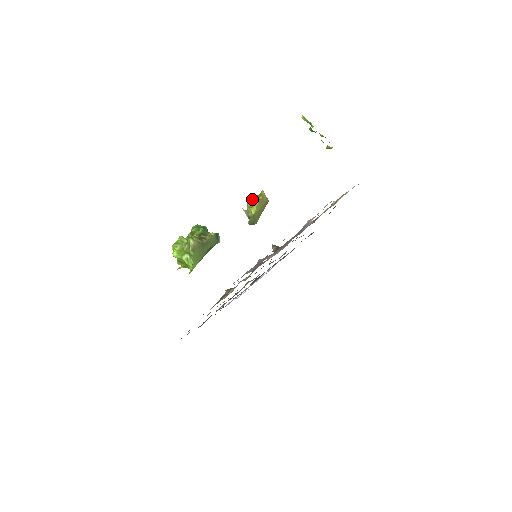
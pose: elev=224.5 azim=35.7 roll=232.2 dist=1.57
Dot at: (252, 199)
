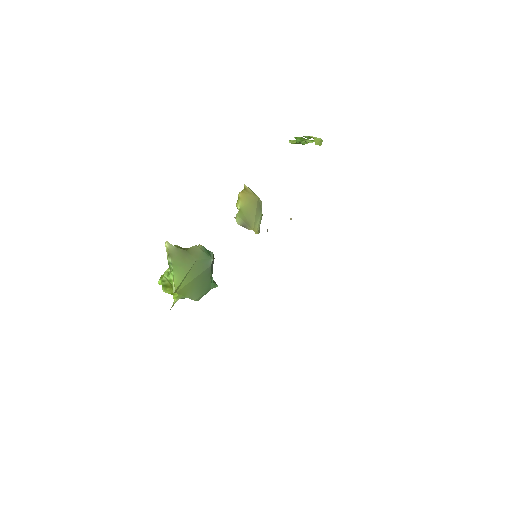
Dot at: occluded
